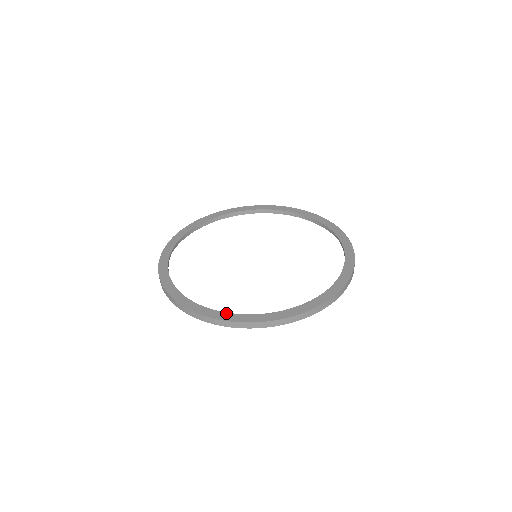
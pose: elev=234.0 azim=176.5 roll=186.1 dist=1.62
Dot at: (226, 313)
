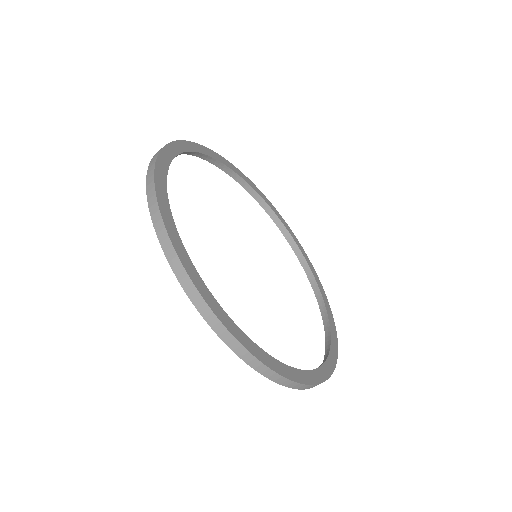
Dot at: (193, 265)
